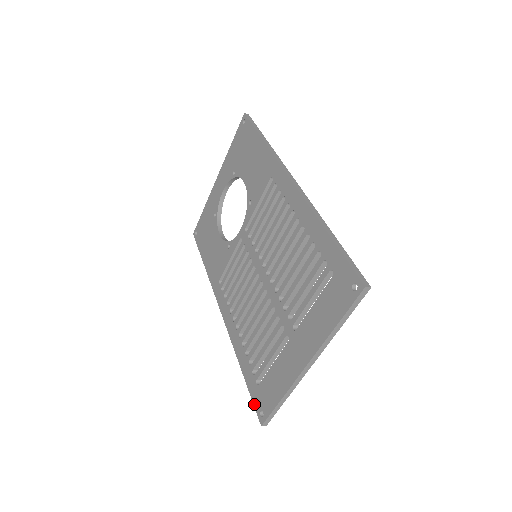
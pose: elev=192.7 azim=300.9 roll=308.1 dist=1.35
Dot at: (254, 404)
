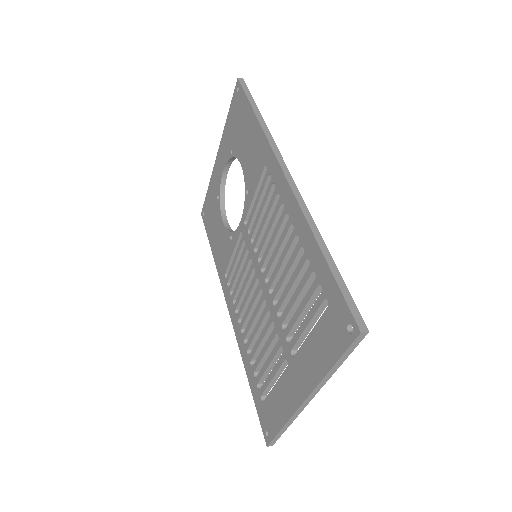
Dot at: (260, 421)
